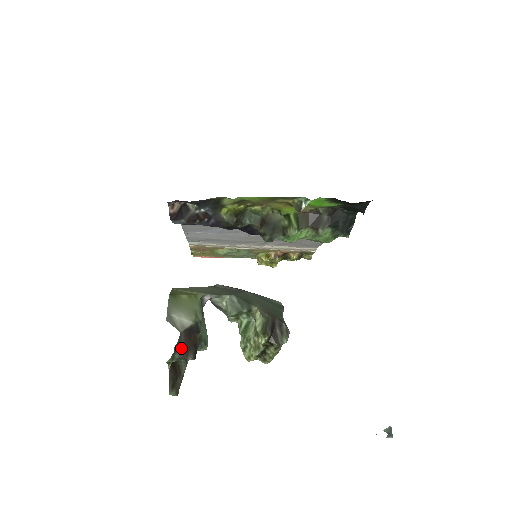
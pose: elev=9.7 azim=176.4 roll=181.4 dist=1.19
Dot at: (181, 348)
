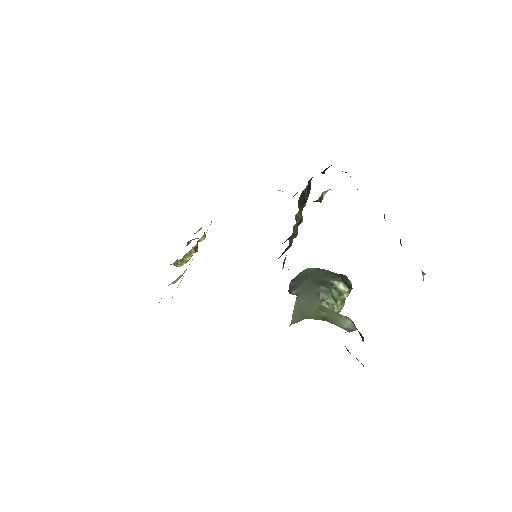
Dot at: occluded
